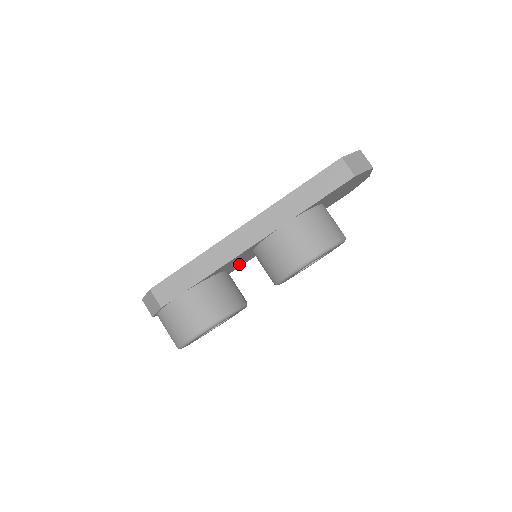
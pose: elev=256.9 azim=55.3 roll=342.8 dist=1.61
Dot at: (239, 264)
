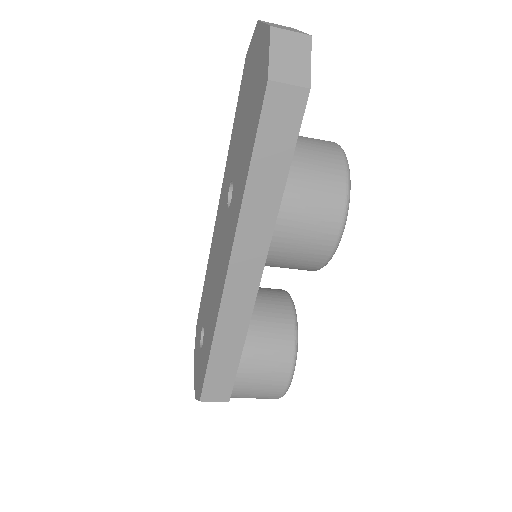
Dot at: occluded
